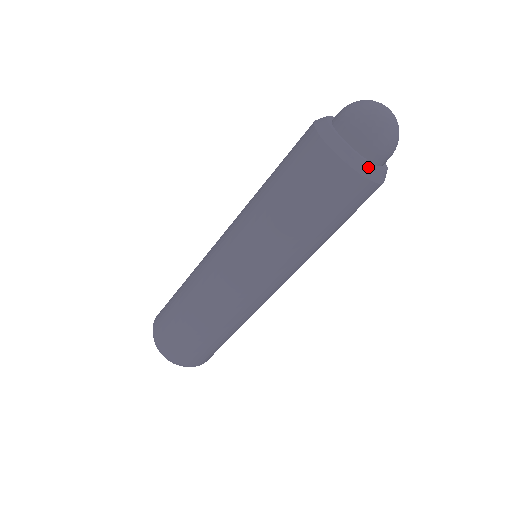
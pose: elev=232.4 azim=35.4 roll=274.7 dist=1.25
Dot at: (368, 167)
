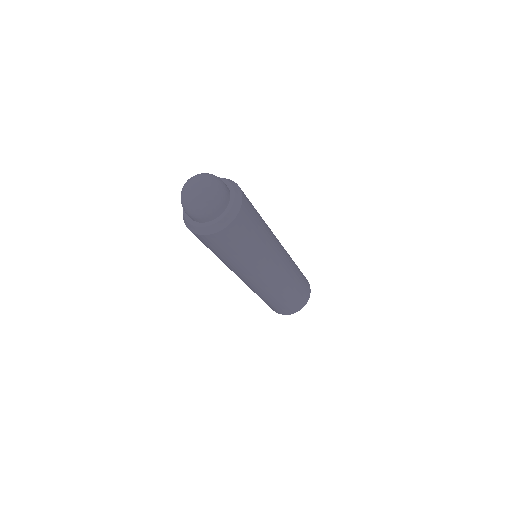
Dot at: (219, 223)
